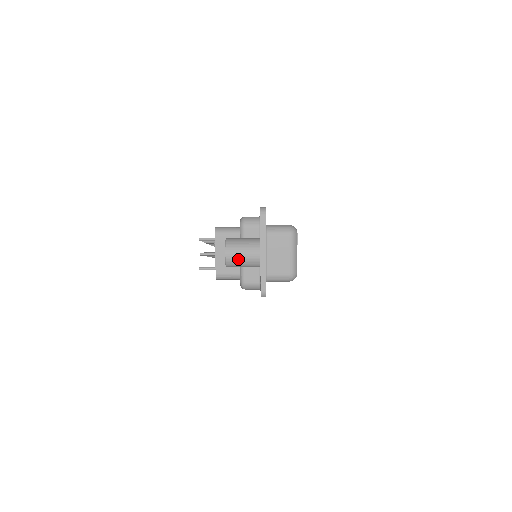
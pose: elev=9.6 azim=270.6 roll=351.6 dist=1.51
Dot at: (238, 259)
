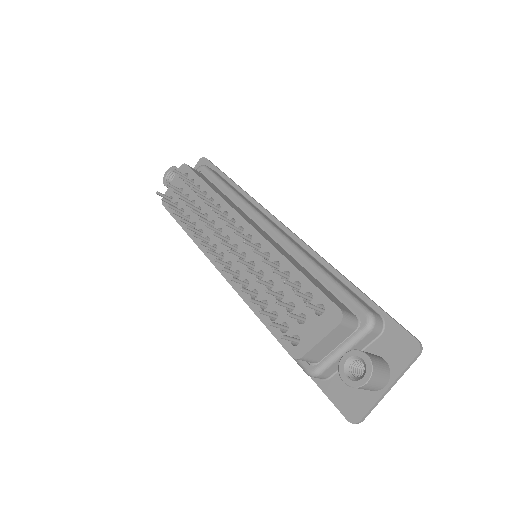
Dot at: (368, 388)
